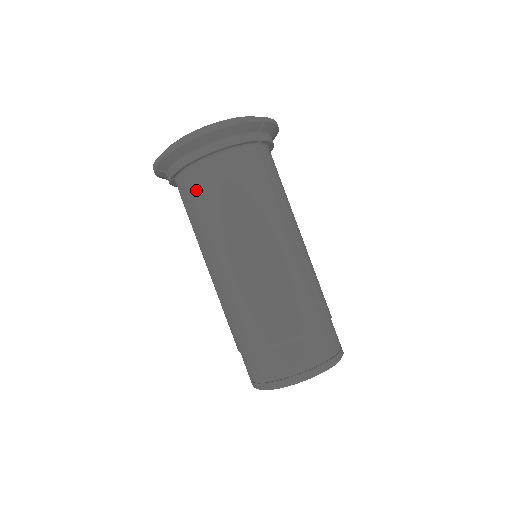
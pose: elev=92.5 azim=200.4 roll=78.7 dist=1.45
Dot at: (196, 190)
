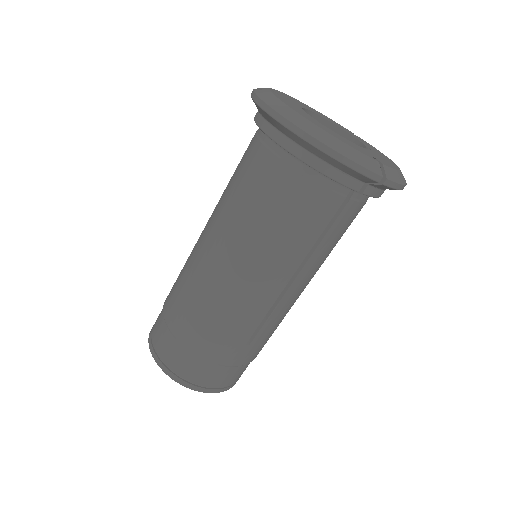
Dot at: (254, 164)
